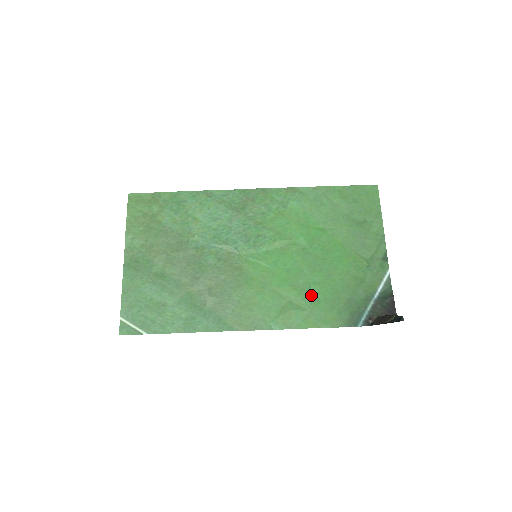
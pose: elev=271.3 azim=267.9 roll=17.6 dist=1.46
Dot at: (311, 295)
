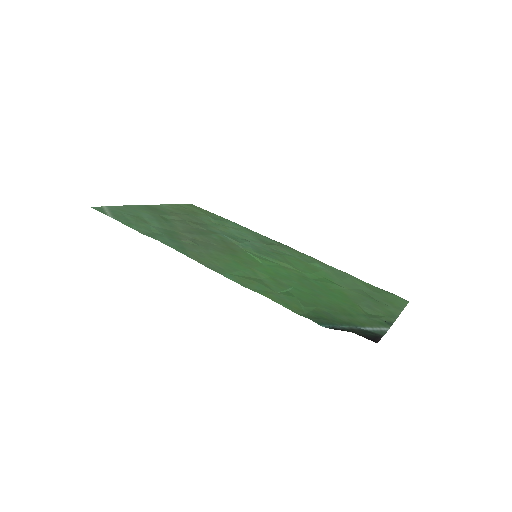
Dot at: (287, 290)
